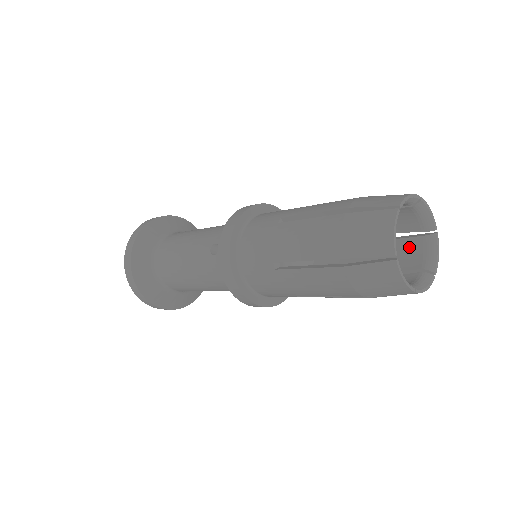
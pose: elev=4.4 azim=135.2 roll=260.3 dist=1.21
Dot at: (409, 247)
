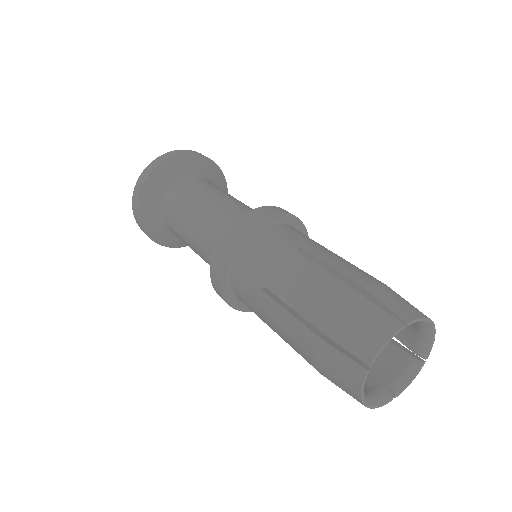
Dot at: occluded
